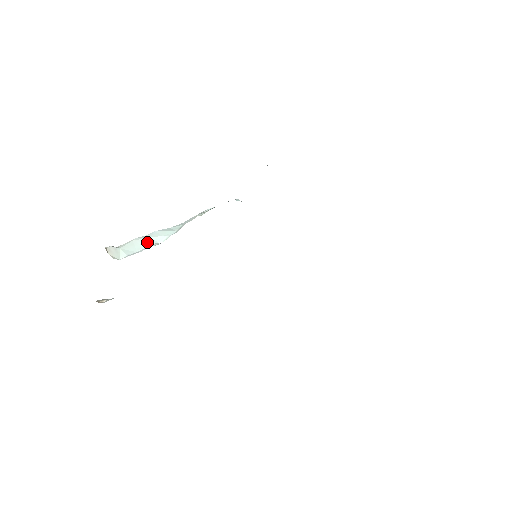
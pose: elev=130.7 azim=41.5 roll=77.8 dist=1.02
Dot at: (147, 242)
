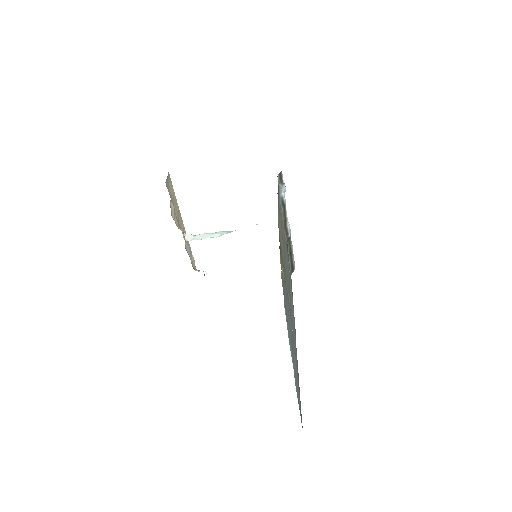
Dot at: (210, 236)
